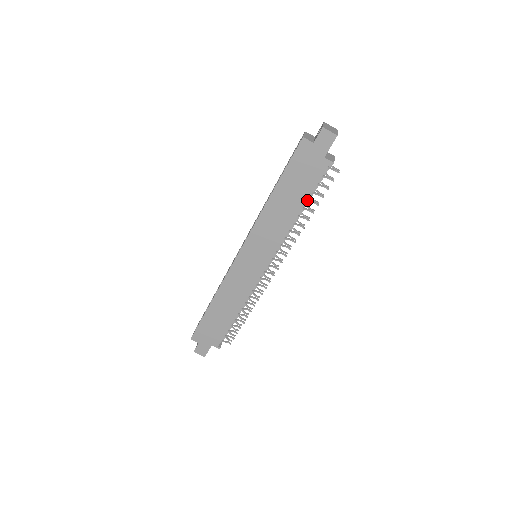
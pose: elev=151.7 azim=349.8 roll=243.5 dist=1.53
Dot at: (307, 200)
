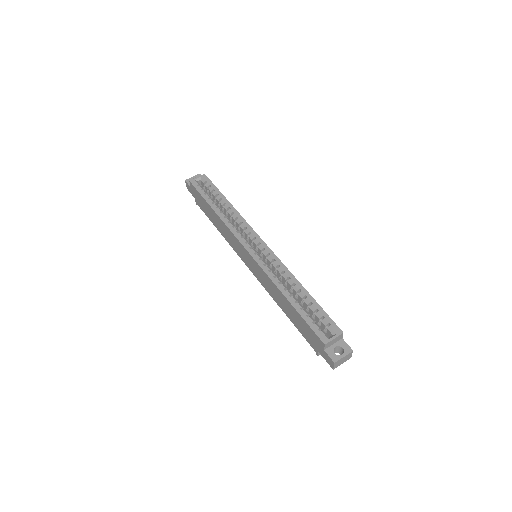
Dot at: occluded
